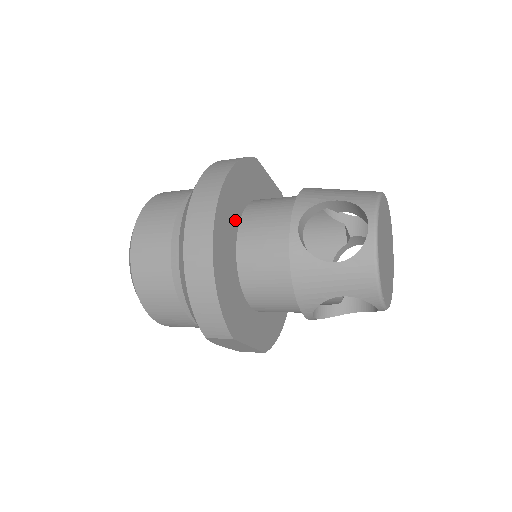
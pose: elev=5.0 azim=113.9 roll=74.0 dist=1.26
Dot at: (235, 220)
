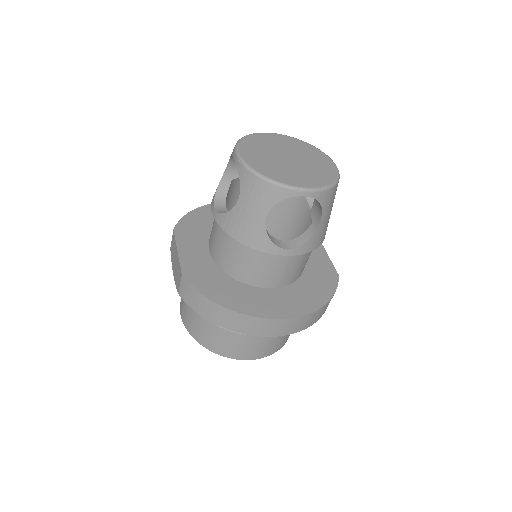
Dot at: occluded
